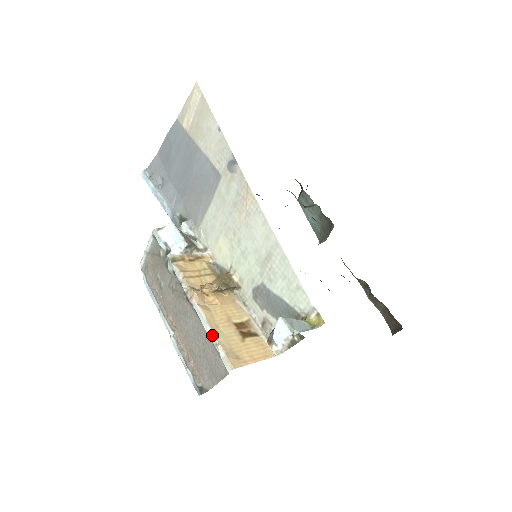
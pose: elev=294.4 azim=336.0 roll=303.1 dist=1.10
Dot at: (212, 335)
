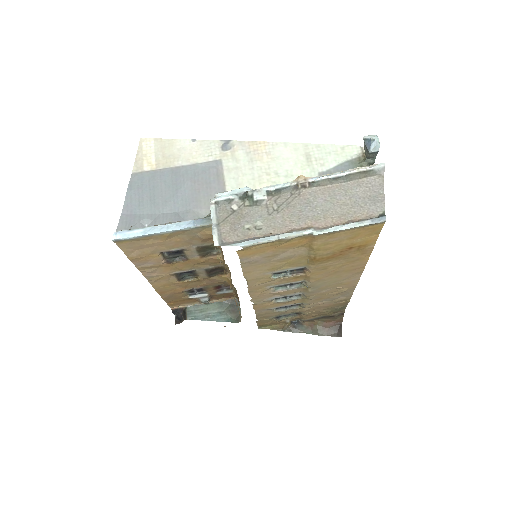
Dot at: (349, 170)
